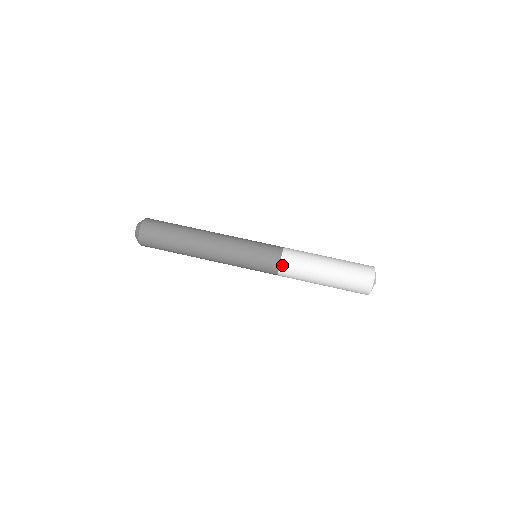
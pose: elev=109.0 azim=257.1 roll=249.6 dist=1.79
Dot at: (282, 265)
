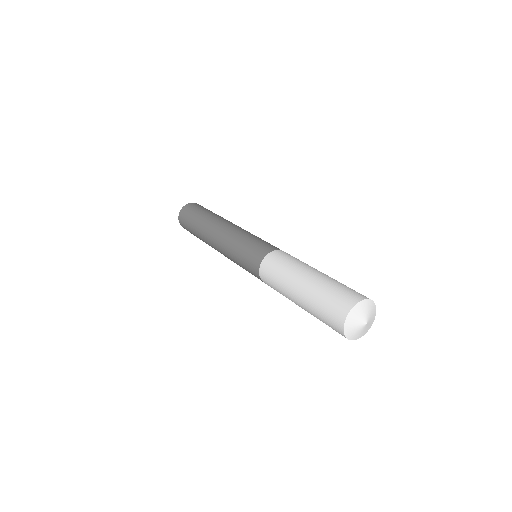
Dot at: (268, 257)
